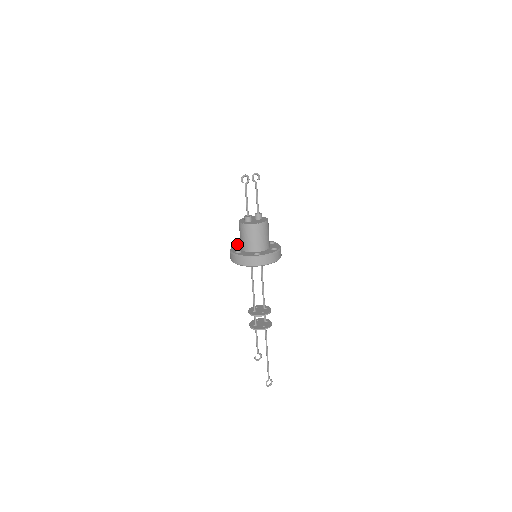
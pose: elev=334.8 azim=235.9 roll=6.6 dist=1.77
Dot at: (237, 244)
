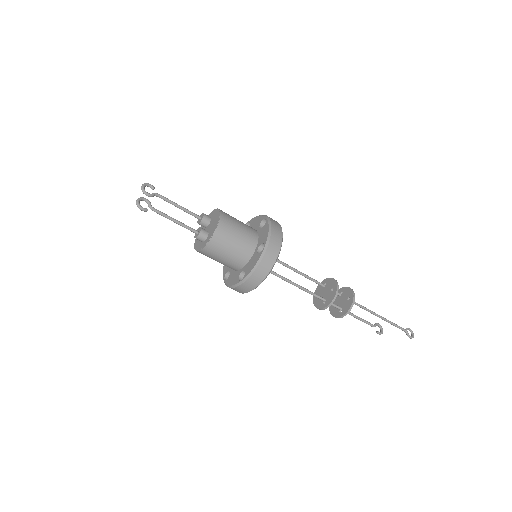
Dot at: (224, 275)
